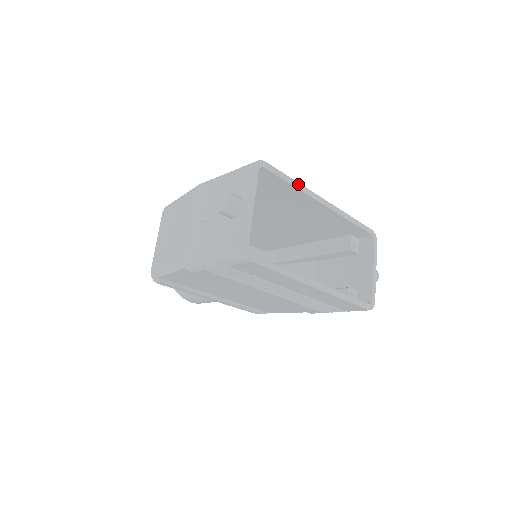
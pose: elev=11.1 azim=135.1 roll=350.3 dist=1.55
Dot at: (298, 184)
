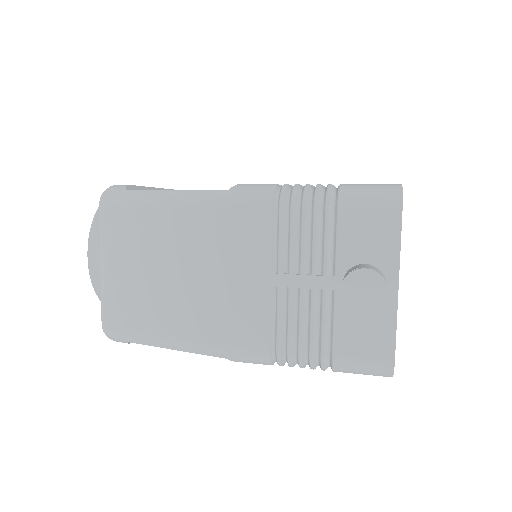
Dot at: occluded
